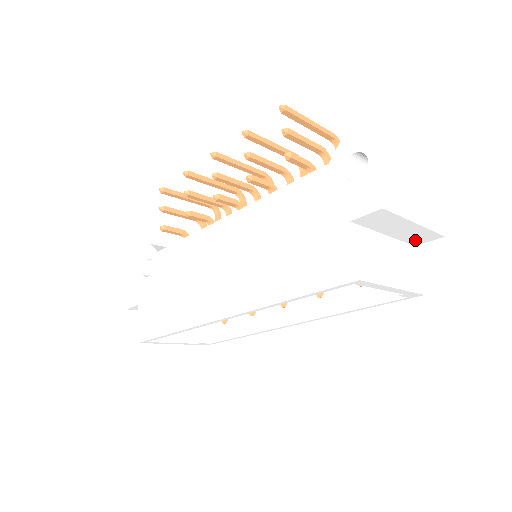
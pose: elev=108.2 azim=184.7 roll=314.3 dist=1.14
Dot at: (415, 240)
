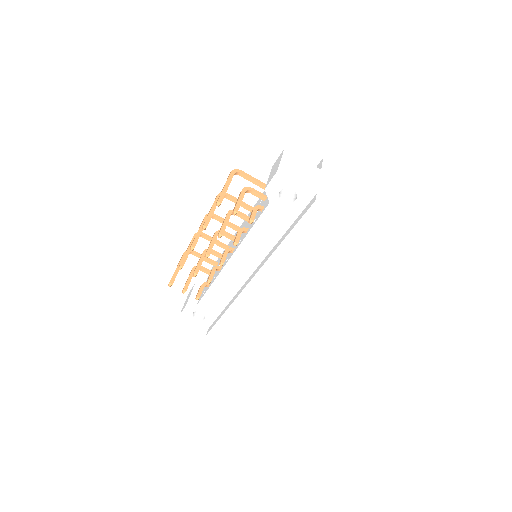
Dot at: occluded
